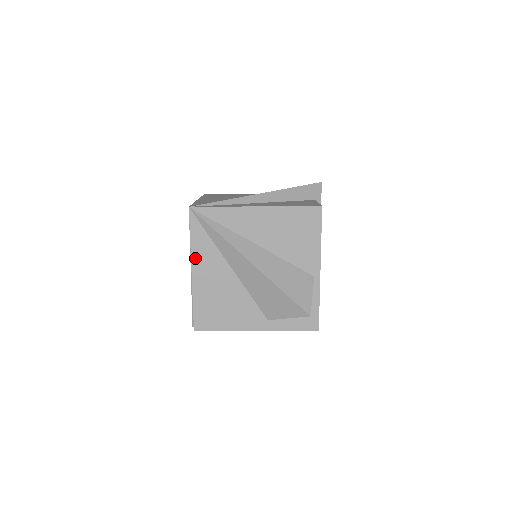
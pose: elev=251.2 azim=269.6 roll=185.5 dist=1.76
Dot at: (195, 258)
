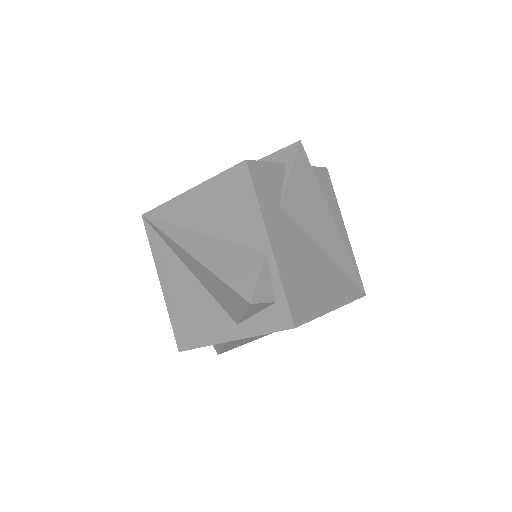
Dot at: (159, 267)
